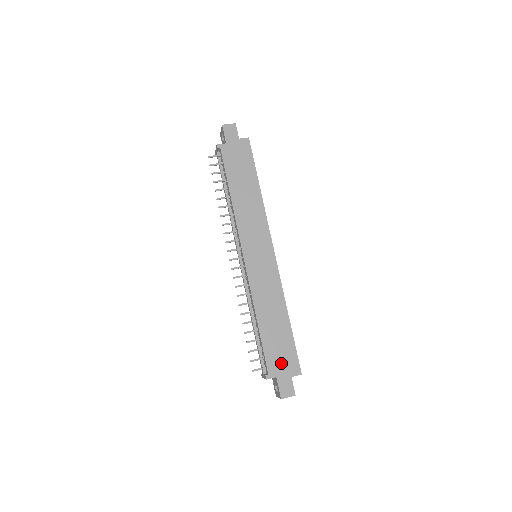
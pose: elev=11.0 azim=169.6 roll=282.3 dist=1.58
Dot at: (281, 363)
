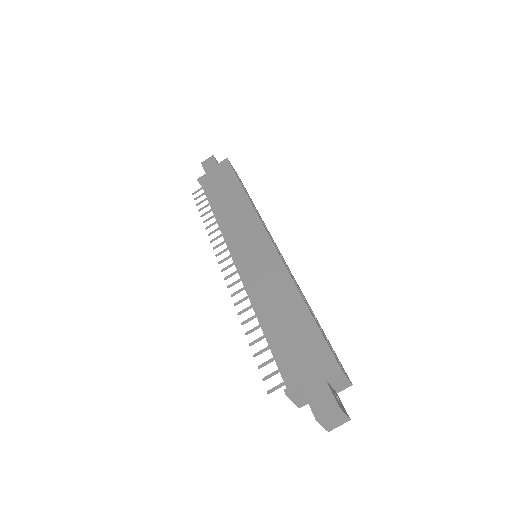
Dot at: (304, 364)
